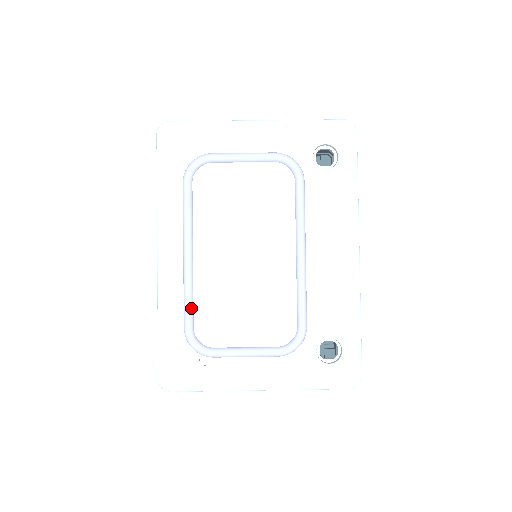
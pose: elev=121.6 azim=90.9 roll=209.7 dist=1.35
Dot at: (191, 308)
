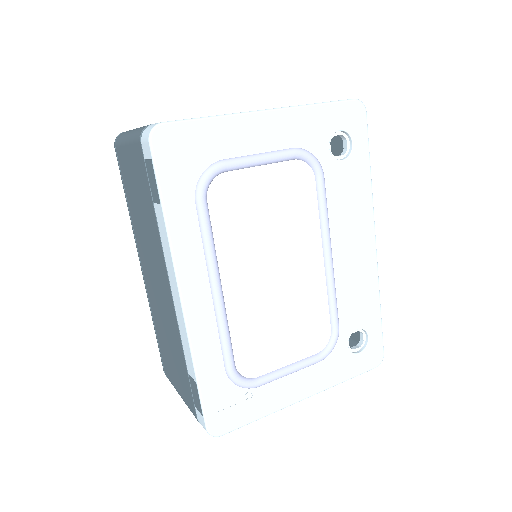
Dot at: (230, 346)
